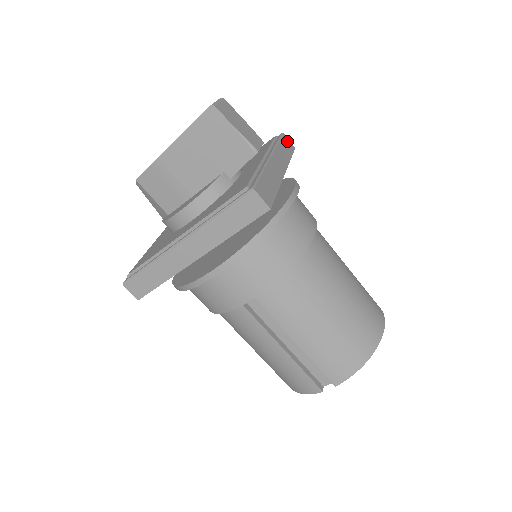
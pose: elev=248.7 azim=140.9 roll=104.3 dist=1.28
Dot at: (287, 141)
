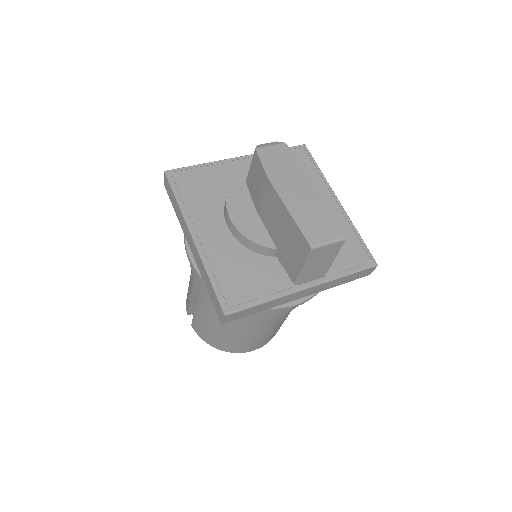
Dot at: (368, 271)
